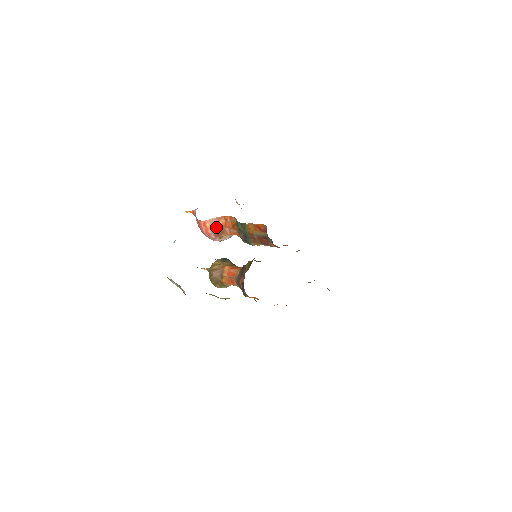
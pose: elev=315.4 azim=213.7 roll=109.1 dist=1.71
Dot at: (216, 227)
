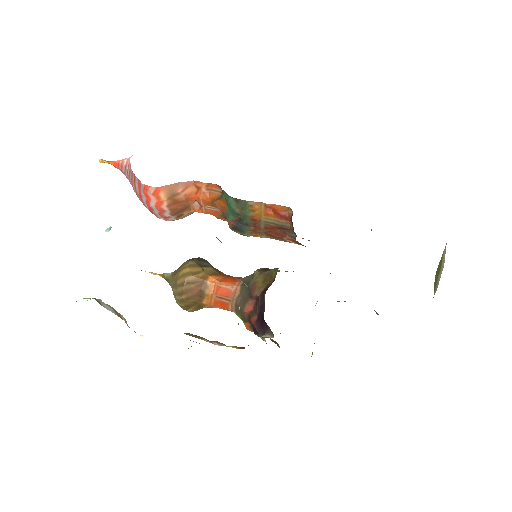
Dot at: (177, 199)
